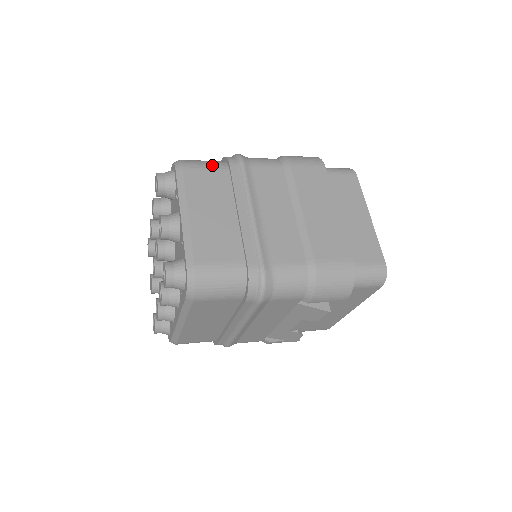
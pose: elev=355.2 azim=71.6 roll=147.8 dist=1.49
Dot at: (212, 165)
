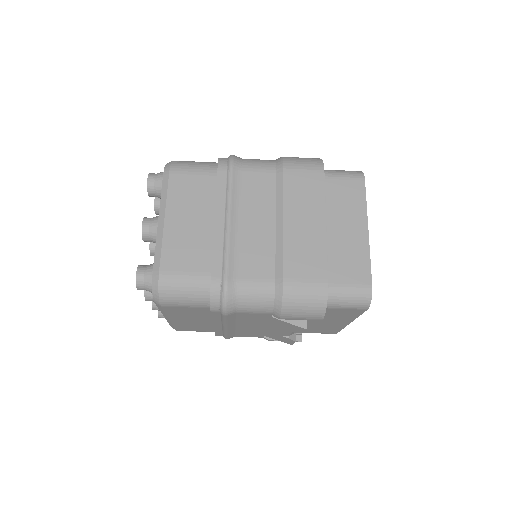
Dot at: (200, 168)
